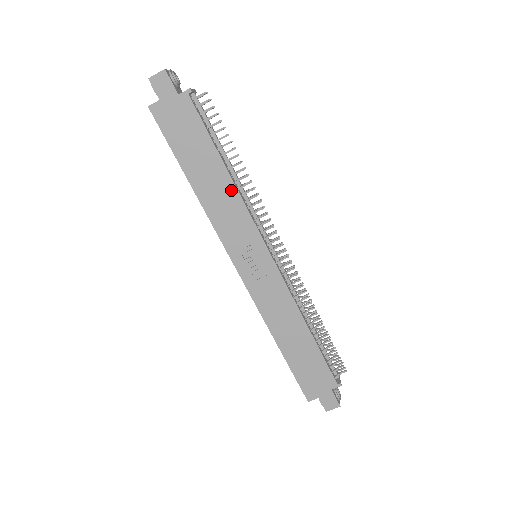
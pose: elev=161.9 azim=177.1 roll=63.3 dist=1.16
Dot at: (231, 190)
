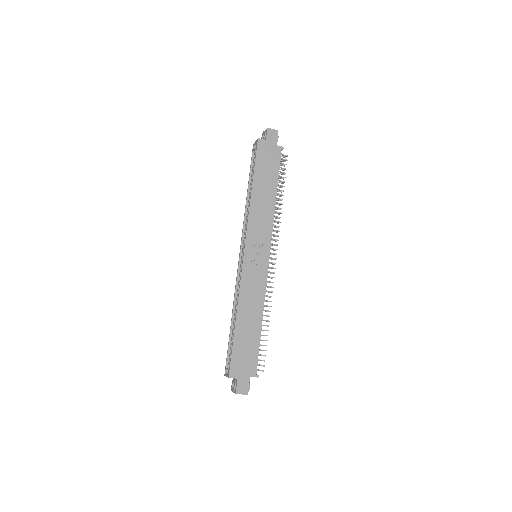
Dot at: (271, 207)
